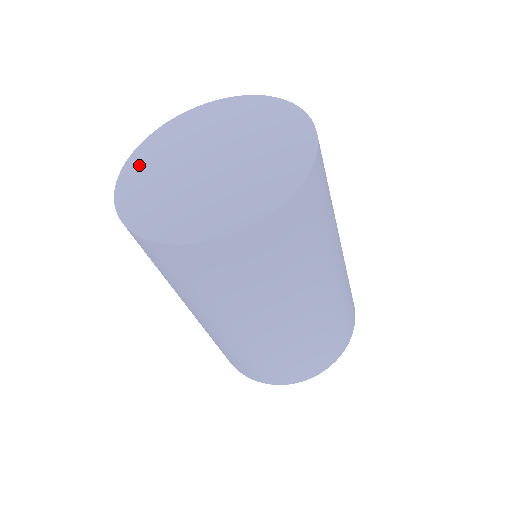
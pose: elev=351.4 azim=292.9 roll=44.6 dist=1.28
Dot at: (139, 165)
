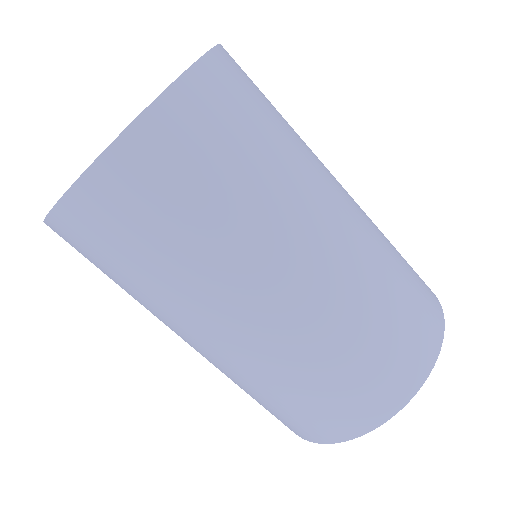
Dot at: occluded
